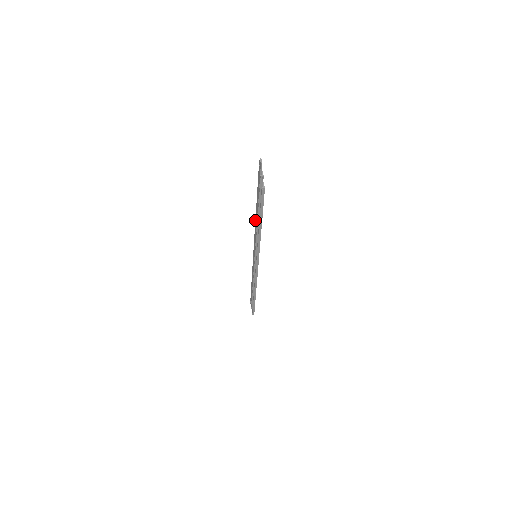
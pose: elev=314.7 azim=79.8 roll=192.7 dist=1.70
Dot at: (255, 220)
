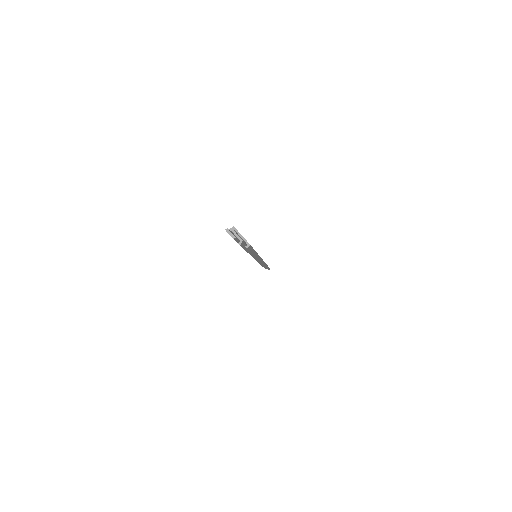
Dot at: occluded
